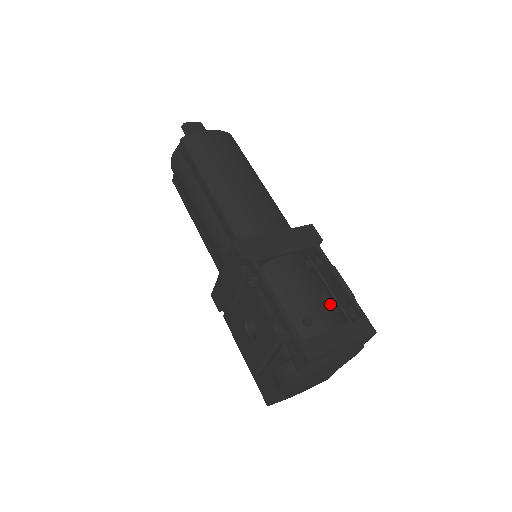
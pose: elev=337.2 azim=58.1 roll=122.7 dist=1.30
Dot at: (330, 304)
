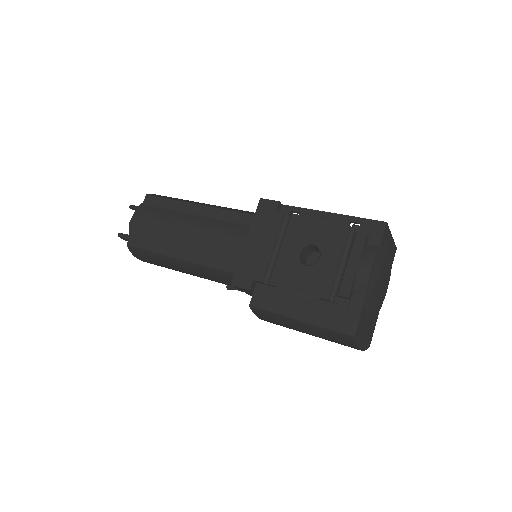
Dot at: occluded
